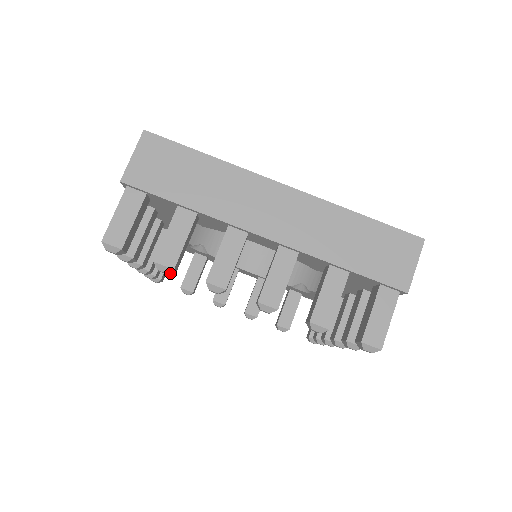
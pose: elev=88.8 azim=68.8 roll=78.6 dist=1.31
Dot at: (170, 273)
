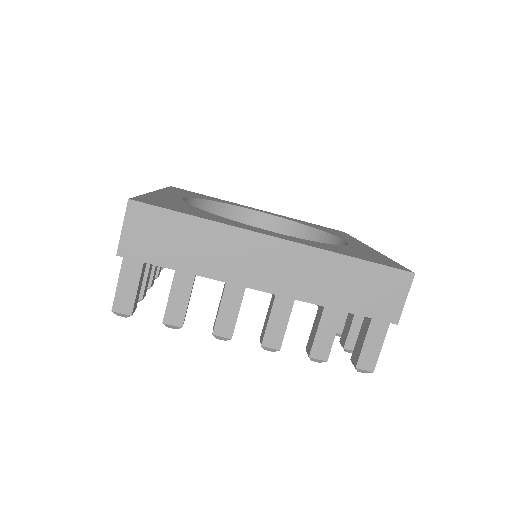
Dot at: occluded
